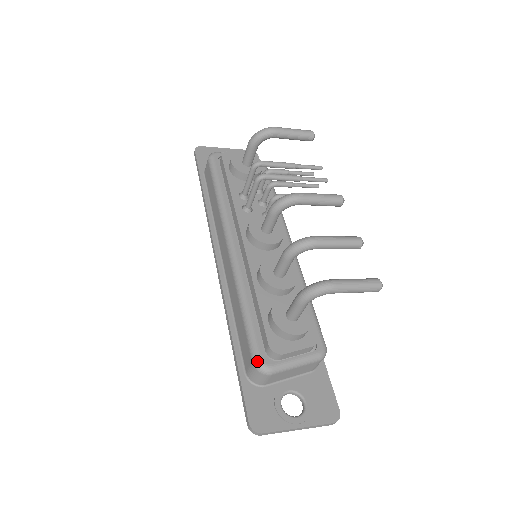
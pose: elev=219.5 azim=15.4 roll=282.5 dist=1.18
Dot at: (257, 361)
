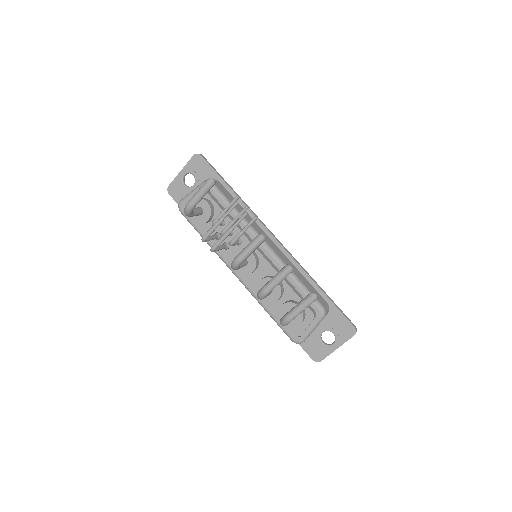
Dot at: (293, 341)
